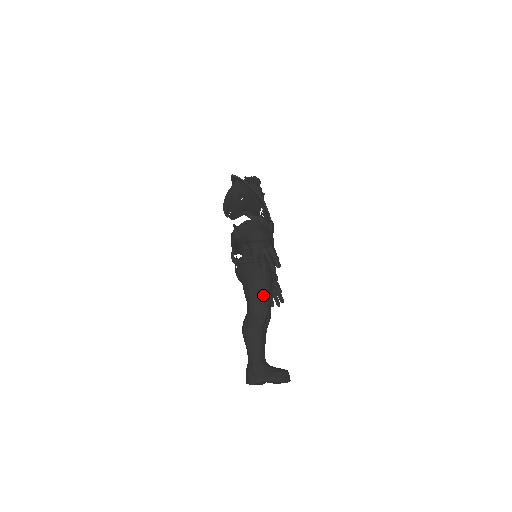
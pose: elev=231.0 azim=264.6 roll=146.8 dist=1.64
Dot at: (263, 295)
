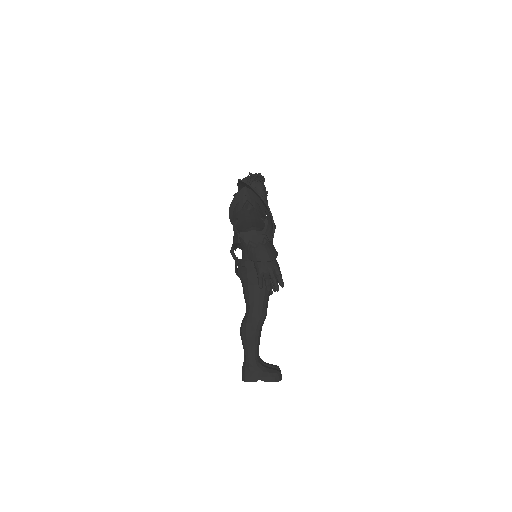
Dot at: (262, 300)
